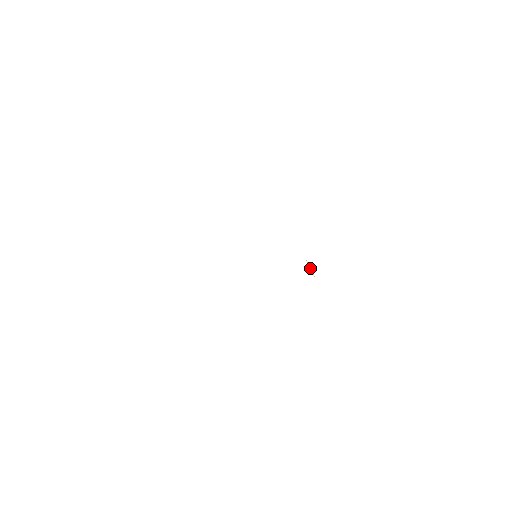
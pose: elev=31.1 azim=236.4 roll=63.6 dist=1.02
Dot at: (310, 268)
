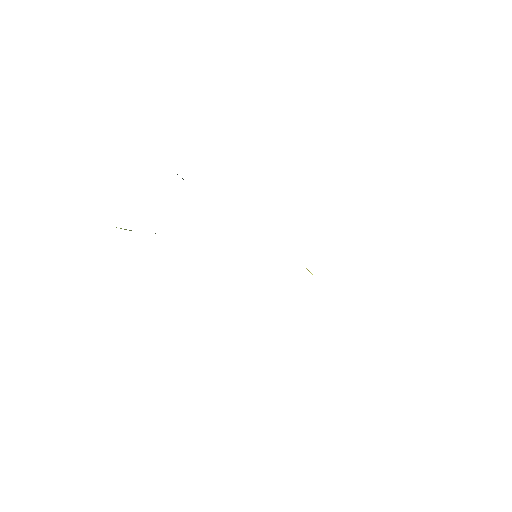
Dot at: occluded
